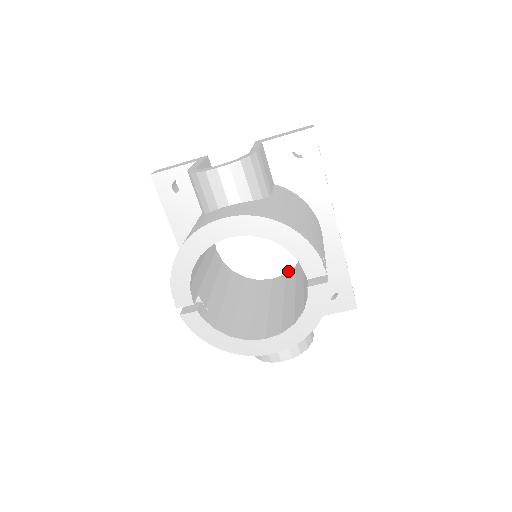
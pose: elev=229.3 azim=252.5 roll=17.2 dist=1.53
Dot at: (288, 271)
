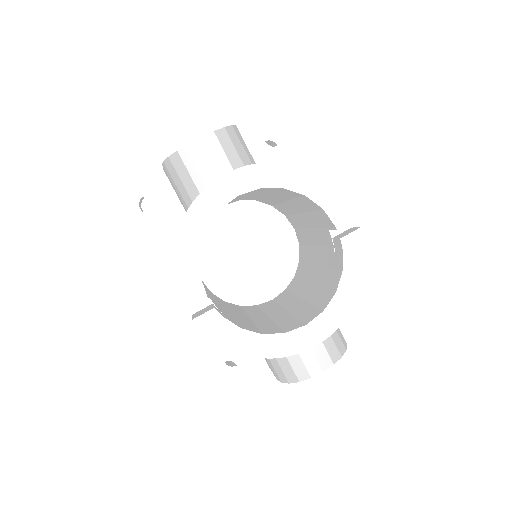
Dot at: (288, 285)
